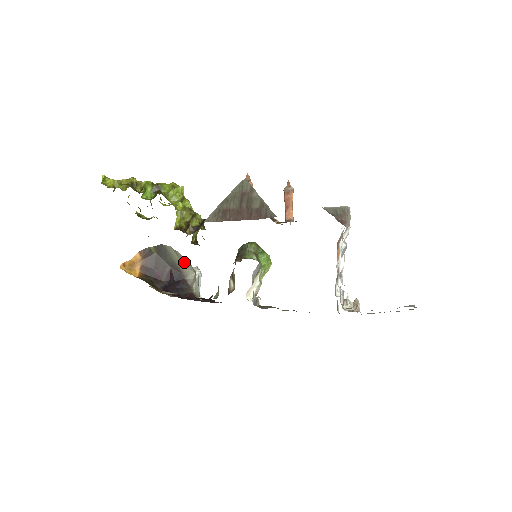
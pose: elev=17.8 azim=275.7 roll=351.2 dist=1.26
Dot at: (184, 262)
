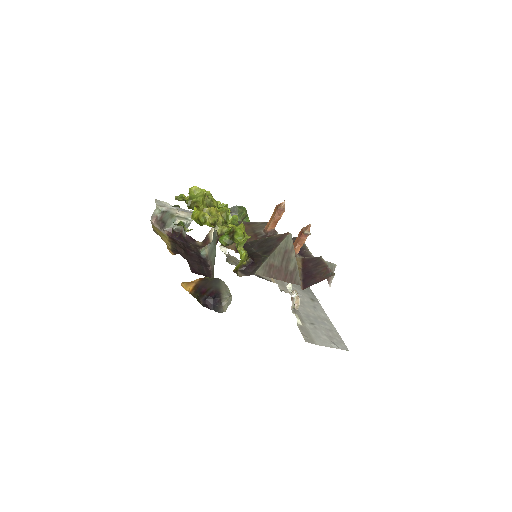
Dot at: (227, 291)
